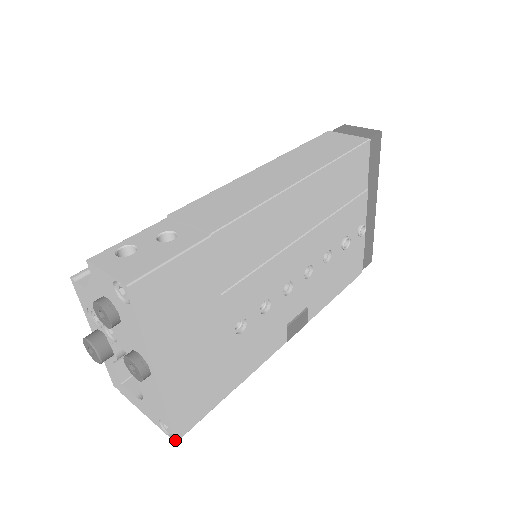
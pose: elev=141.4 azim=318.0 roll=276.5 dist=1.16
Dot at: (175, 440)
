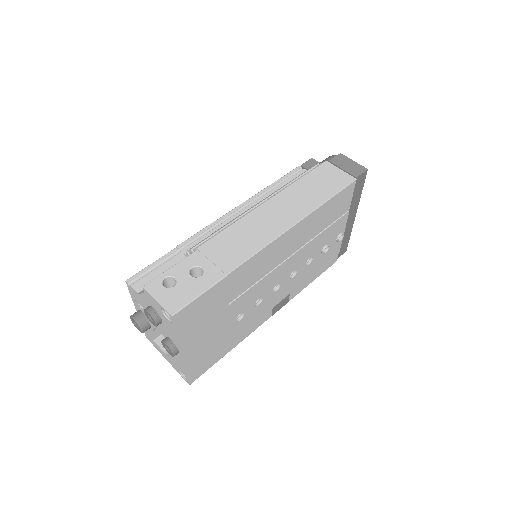
Dot at: (189, 384)
